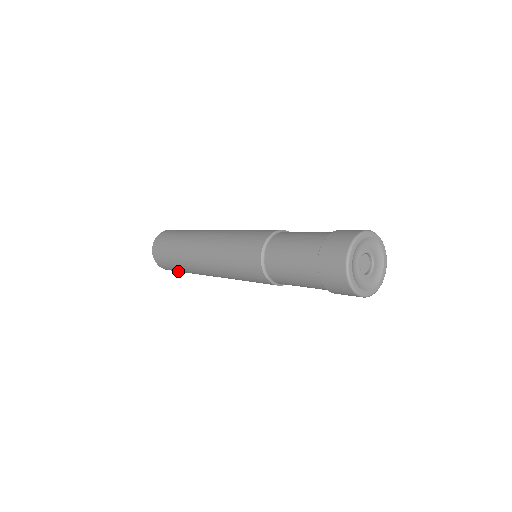
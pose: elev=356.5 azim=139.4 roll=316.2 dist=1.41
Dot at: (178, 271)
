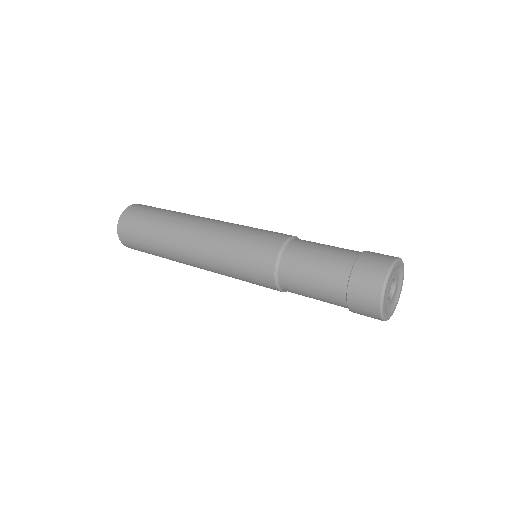
Dot at: (139, 245)
